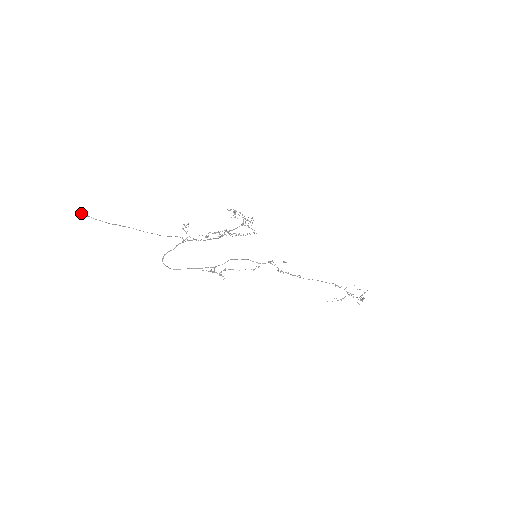
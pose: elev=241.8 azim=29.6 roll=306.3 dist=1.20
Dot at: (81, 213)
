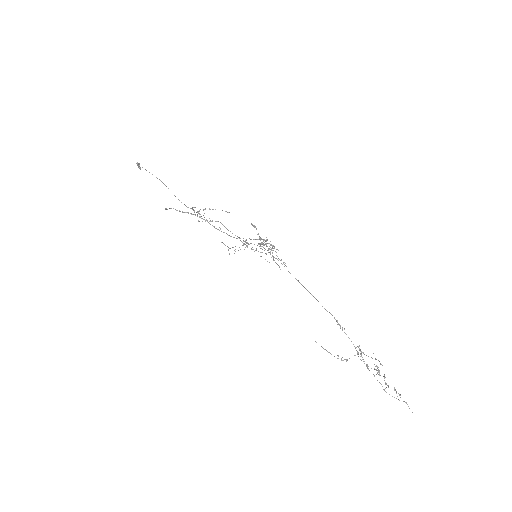
Dot at: (137, 165)
